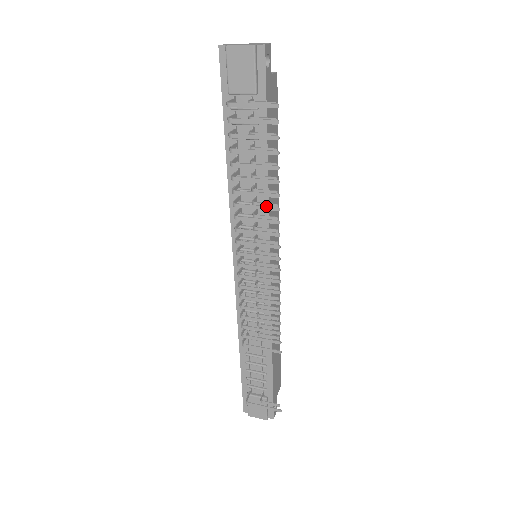
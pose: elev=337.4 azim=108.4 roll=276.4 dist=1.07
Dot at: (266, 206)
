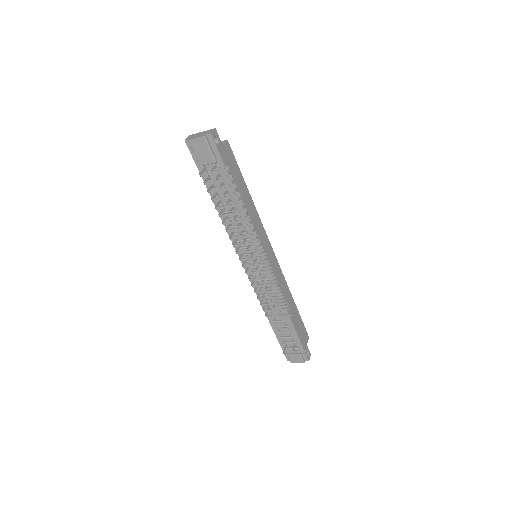
Dot at: (245, 227)
